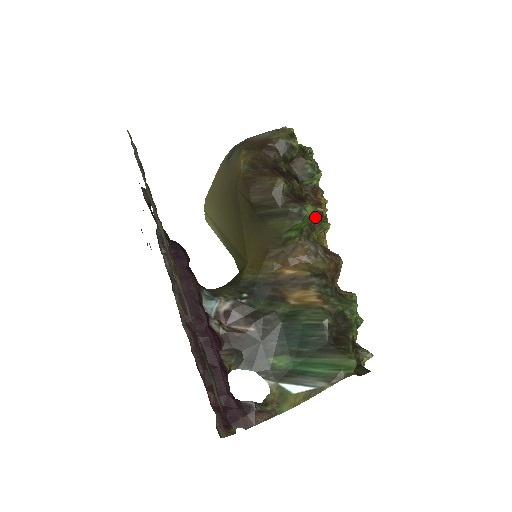
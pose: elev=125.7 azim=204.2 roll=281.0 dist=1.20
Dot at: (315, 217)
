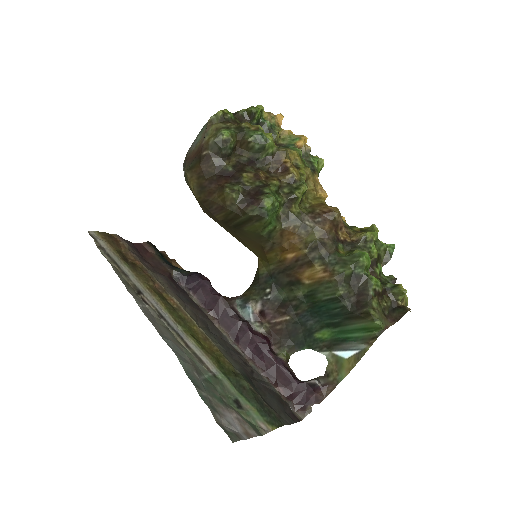
Dot at: (286, 191)
